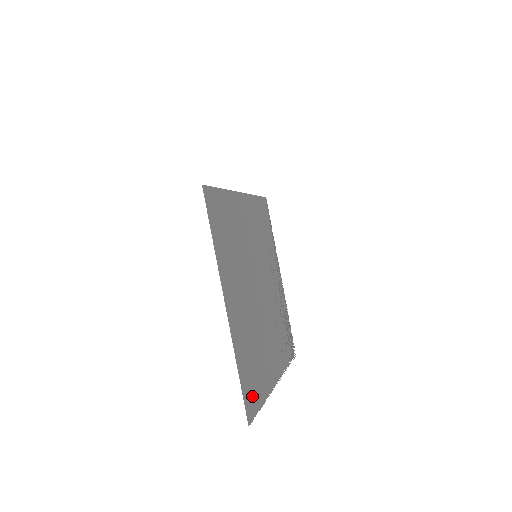
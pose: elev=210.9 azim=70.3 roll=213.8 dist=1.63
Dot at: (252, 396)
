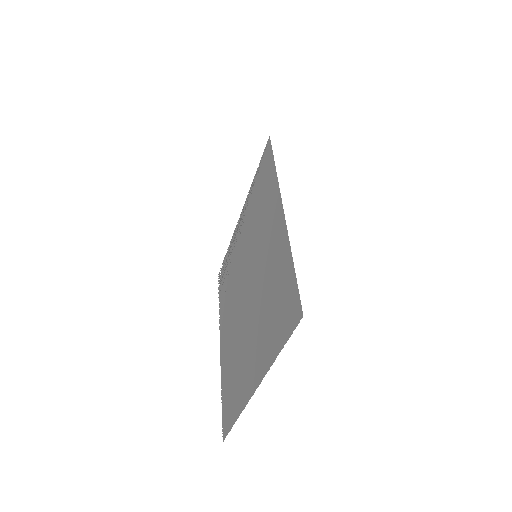
Dot at: (226, 410)
